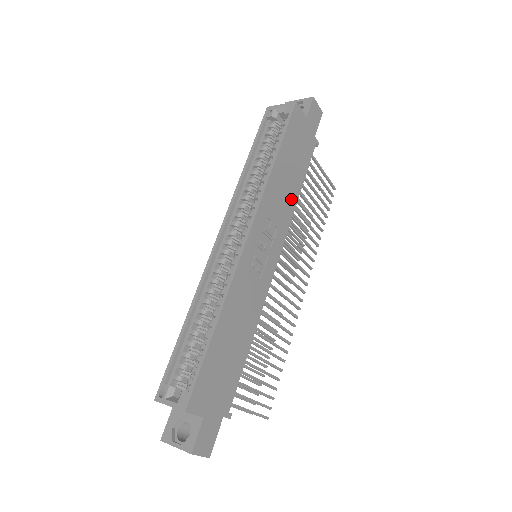
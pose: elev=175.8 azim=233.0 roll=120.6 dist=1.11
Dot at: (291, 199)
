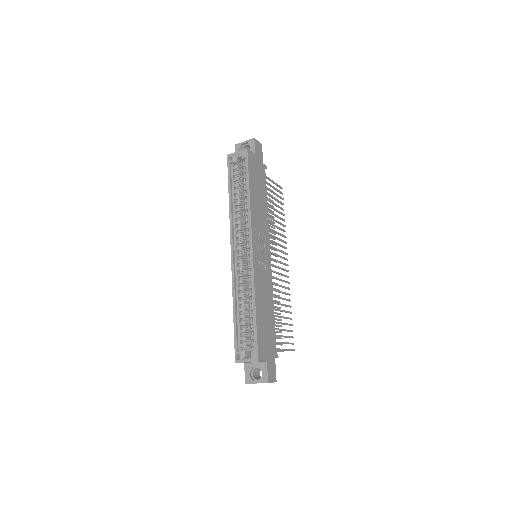
Dot at: (264, 212)
